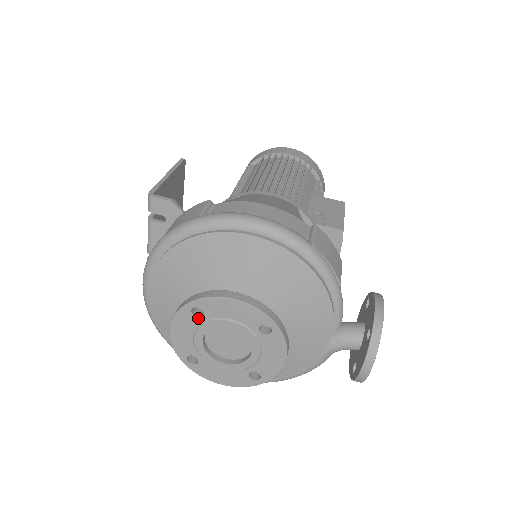
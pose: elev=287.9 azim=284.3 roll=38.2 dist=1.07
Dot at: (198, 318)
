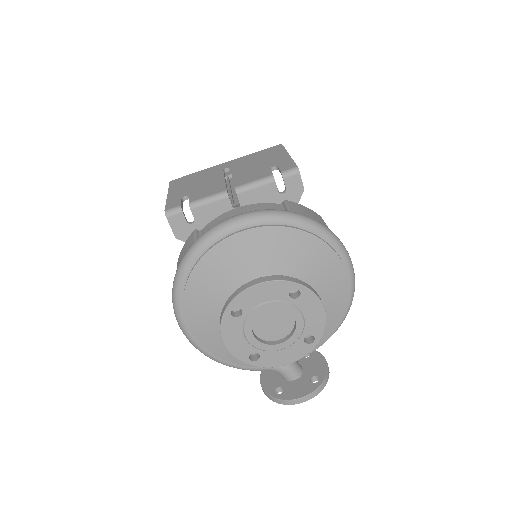
Dot at: (289, 297)
